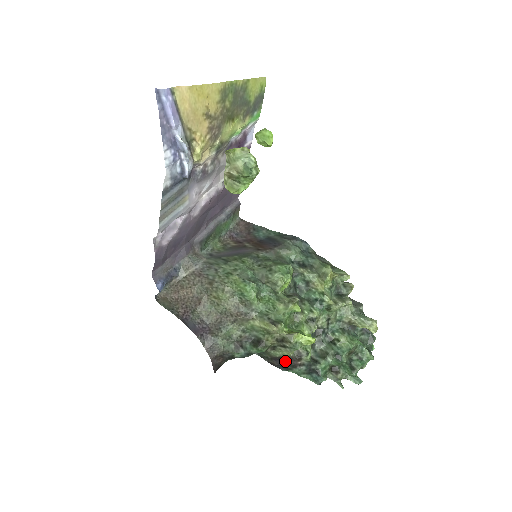
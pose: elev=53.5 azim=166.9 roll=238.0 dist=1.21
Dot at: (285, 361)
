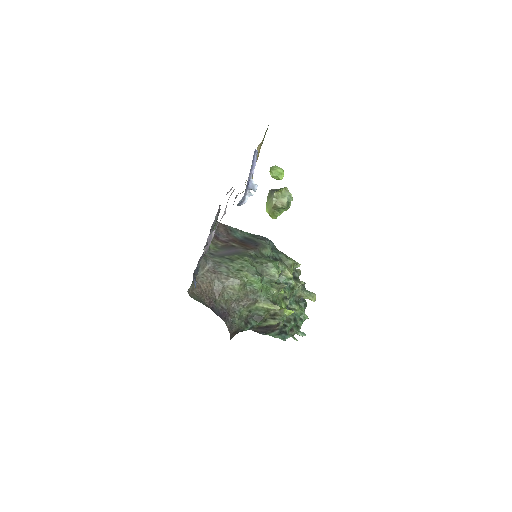
Dot at: (268, 328)
